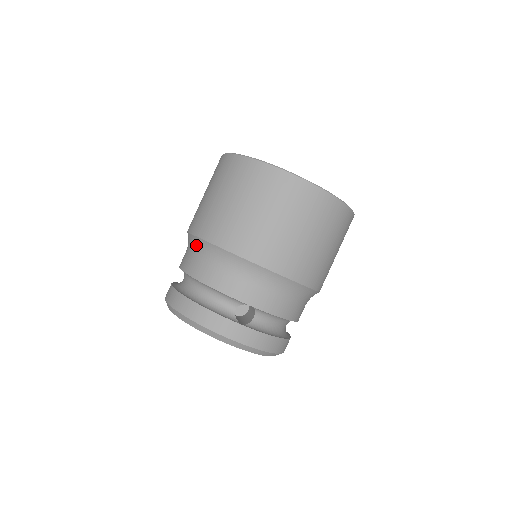
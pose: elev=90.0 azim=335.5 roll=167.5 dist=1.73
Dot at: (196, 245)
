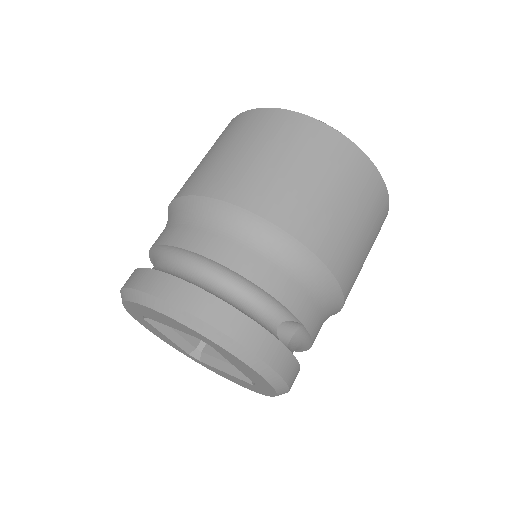
Dot at: (233, 220)
